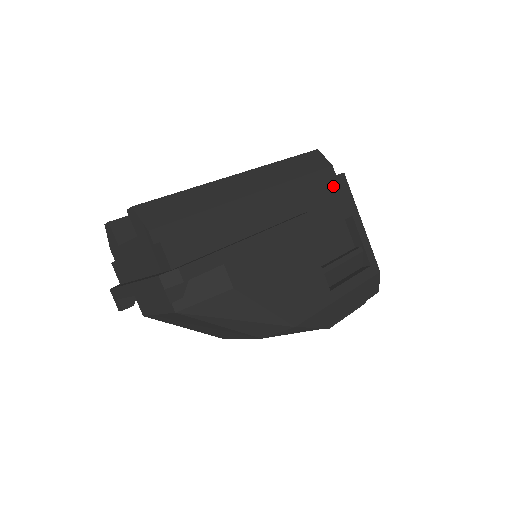
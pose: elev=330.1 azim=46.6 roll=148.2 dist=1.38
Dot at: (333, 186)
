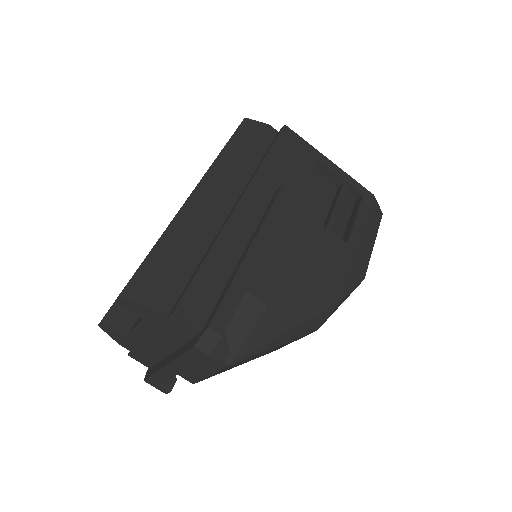
Dot at: (284, 144)
